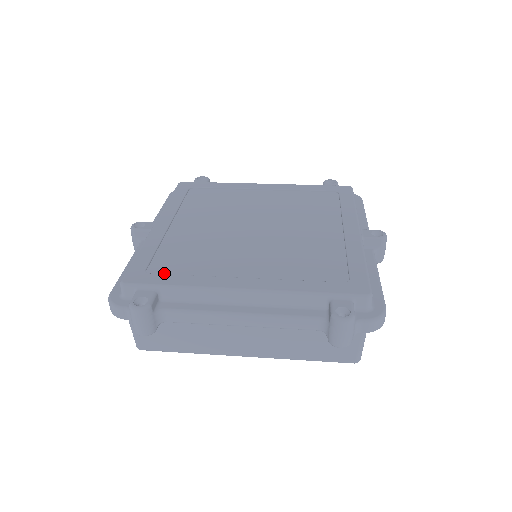
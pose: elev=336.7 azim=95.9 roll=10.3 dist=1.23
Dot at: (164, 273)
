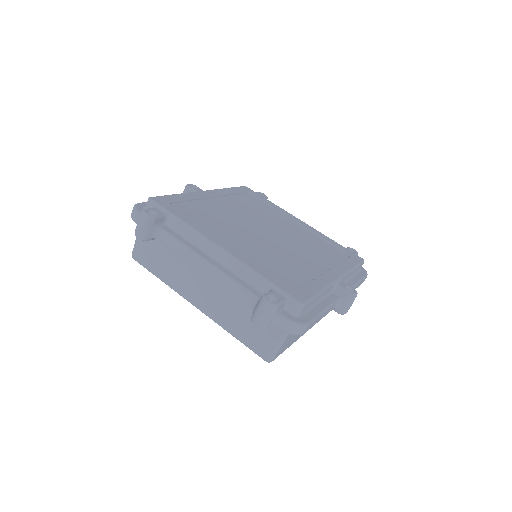
Dot at: (181, 211)
